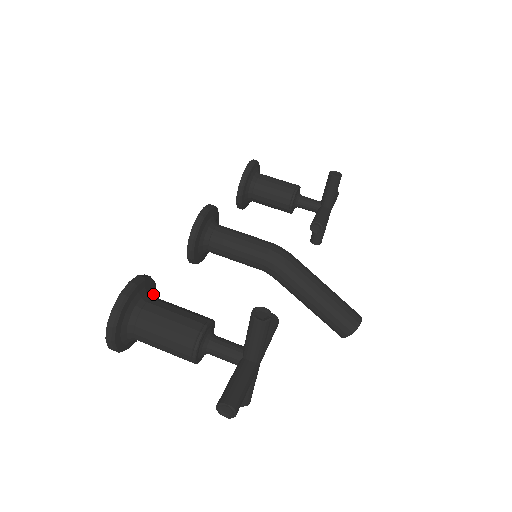
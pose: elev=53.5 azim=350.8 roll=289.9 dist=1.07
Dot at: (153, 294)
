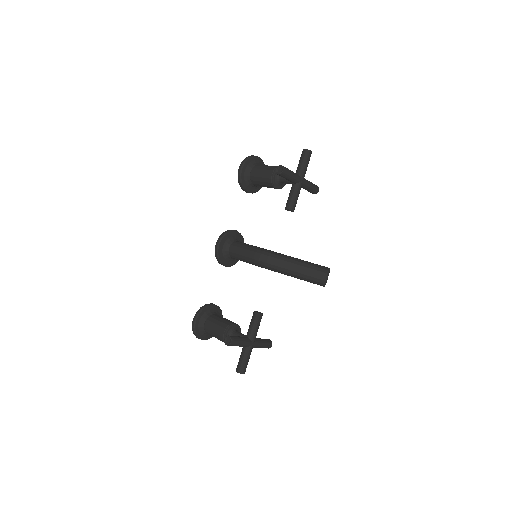
Dot at: (210, 312)
